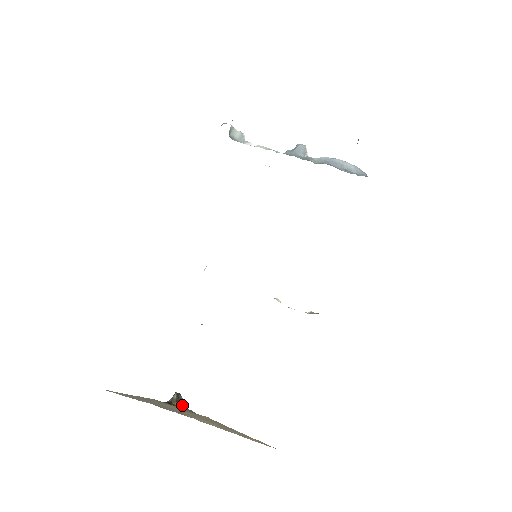
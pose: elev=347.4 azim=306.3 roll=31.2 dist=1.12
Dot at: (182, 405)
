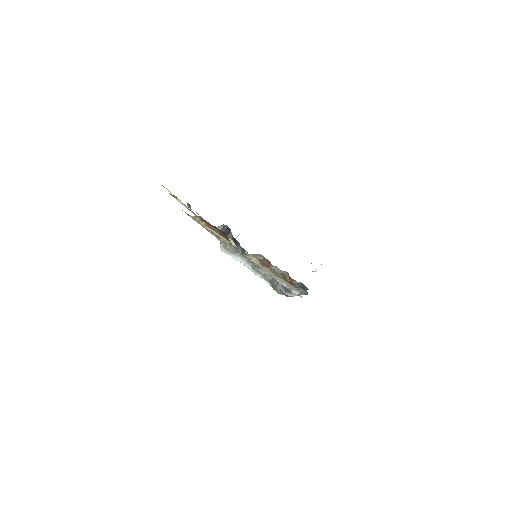
Dot at: occluded
